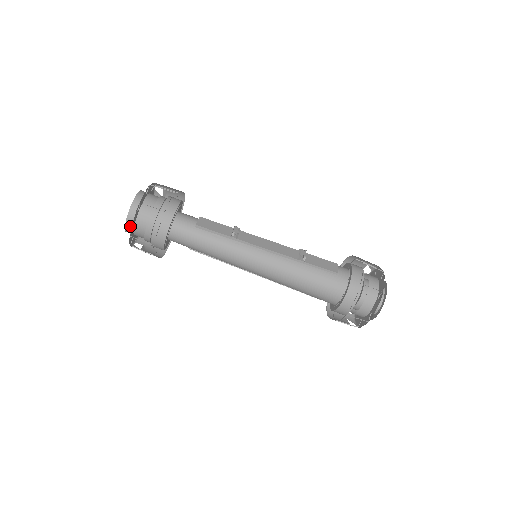
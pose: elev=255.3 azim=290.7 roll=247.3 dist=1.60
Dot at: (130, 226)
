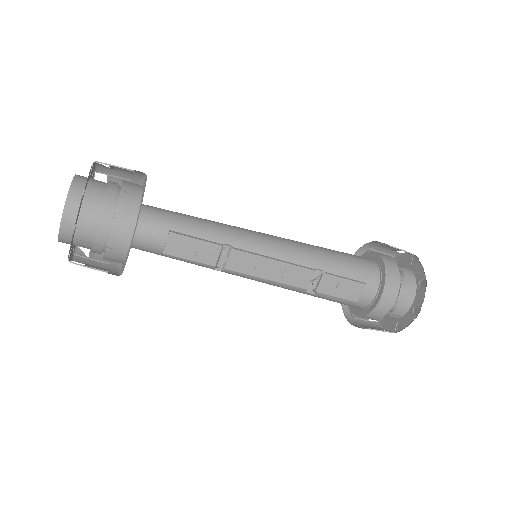
Dot at: occluded
